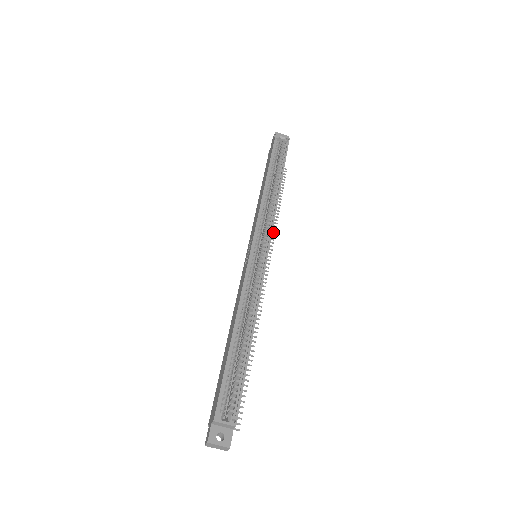
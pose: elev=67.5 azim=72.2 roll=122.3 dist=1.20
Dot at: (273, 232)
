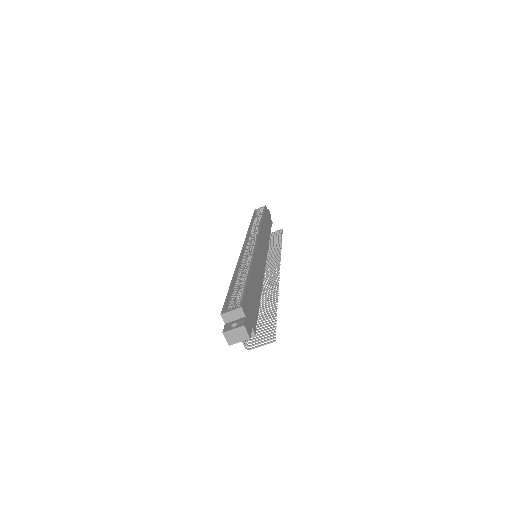
Dot at: (279, 253)
